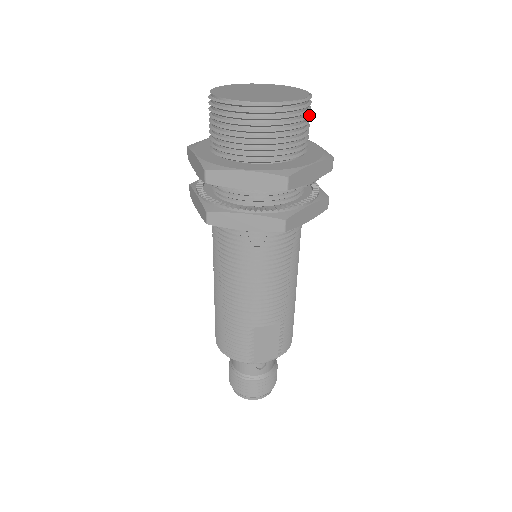
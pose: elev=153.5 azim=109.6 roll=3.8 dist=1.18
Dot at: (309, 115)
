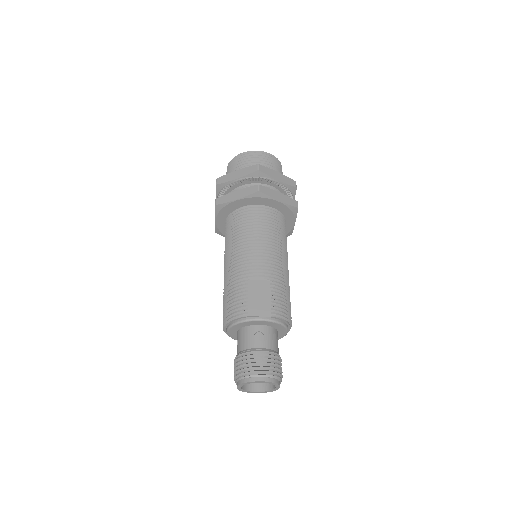
Dot at: (279, 167)
